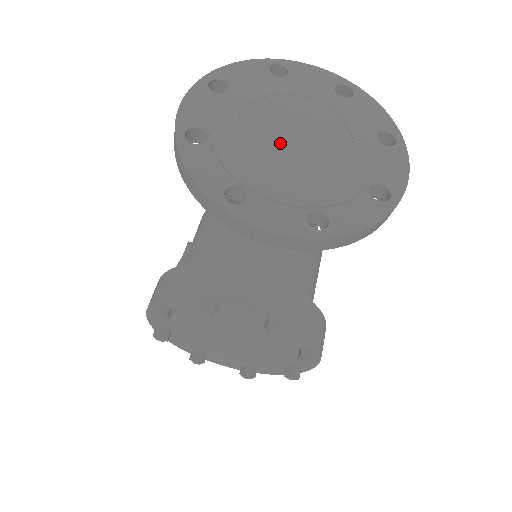
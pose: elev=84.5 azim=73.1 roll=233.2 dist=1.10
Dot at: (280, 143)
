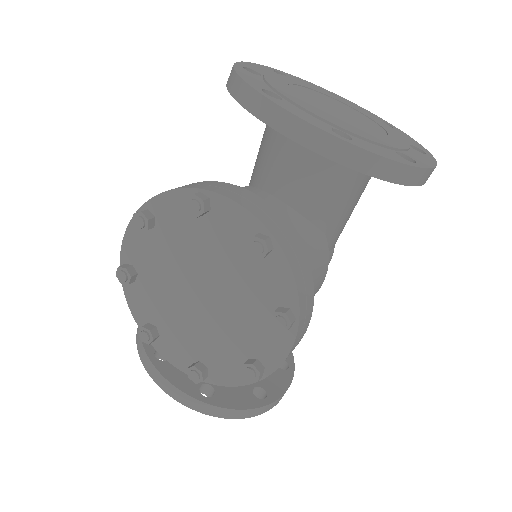
Dot at: (322, 104)
